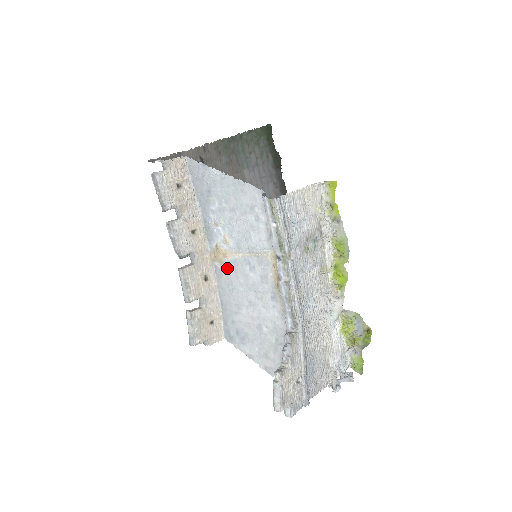
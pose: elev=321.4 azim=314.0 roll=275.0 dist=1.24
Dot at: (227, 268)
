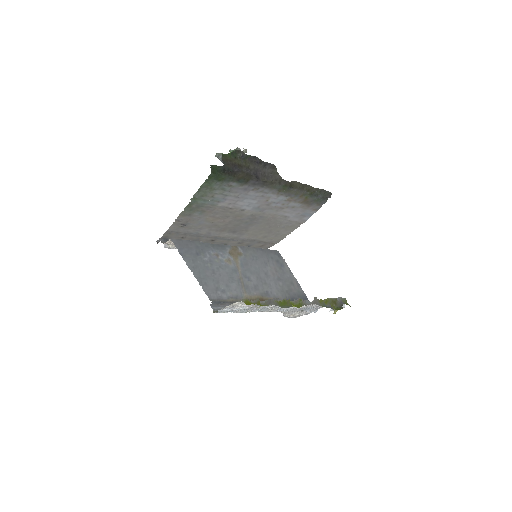
Dot at: (244, 257)
